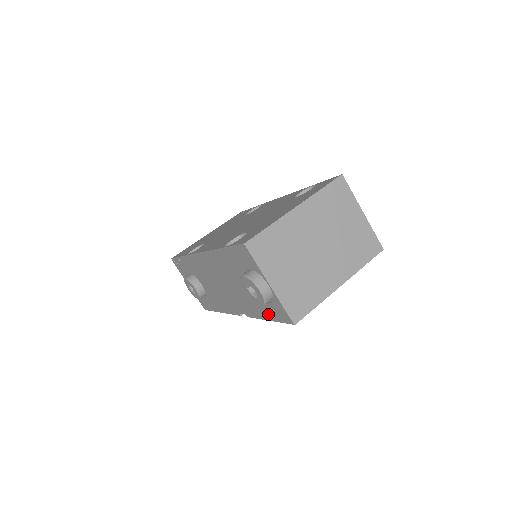
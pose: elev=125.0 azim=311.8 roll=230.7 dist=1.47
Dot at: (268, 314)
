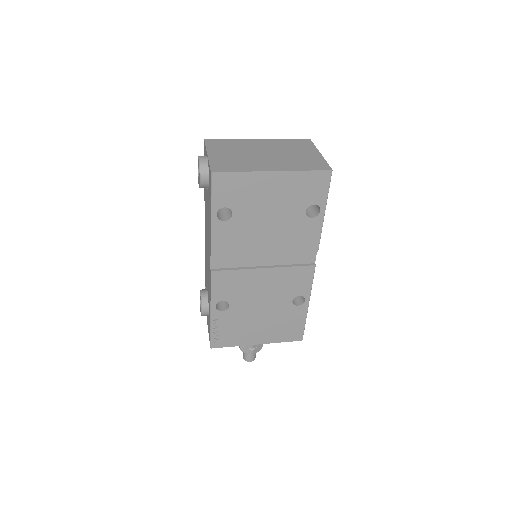
Dot at: (210, 205)
